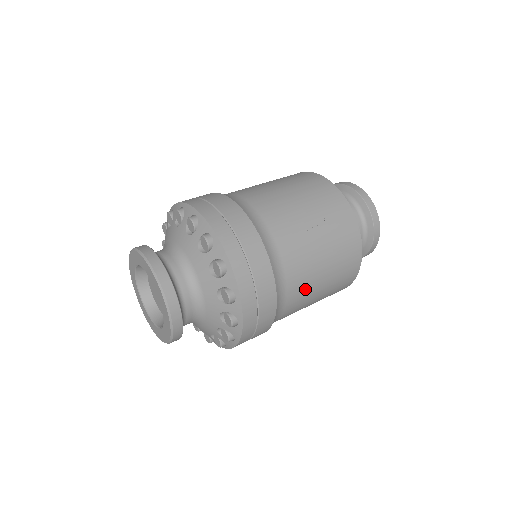
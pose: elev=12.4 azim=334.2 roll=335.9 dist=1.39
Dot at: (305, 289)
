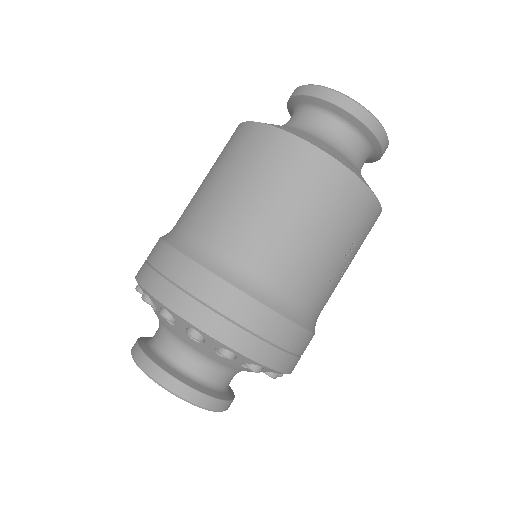
Dot at: occluded
